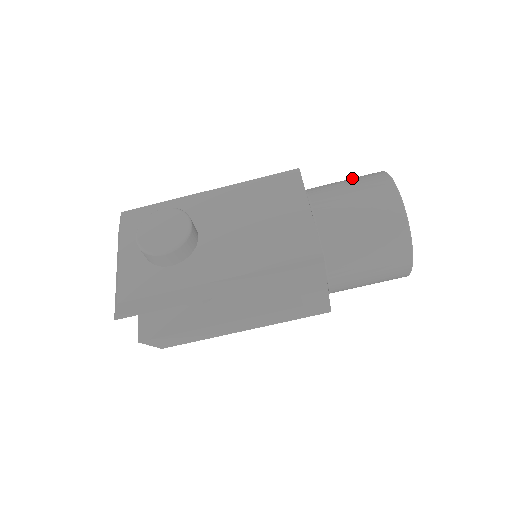
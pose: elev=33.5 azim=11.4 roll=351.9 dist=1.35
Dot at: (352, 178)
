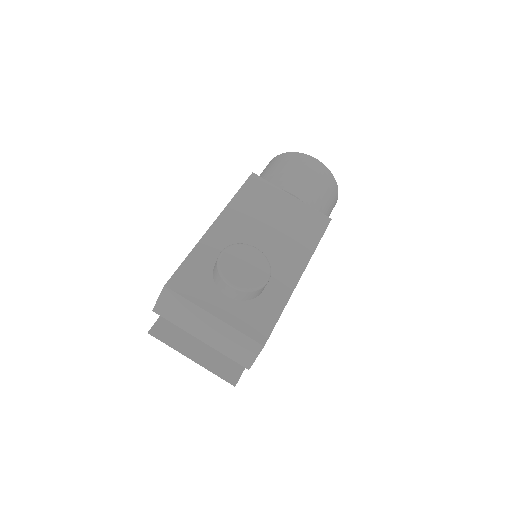
Dot at: (276, 165)
